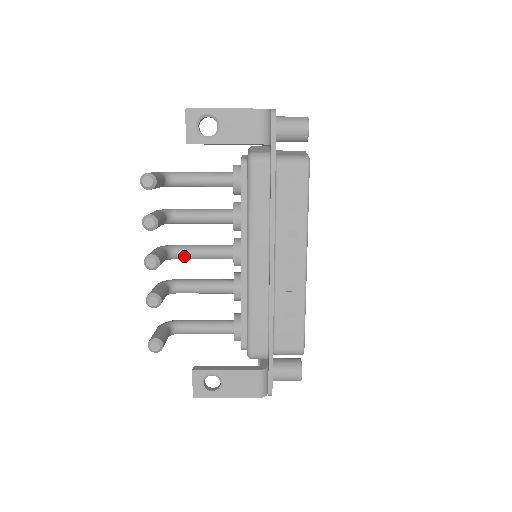
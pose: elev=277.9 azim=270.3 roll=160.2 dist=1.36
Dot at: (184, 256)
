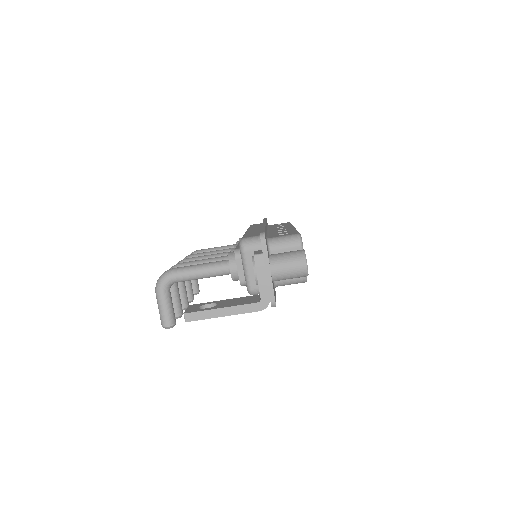
Dot at: occluded
